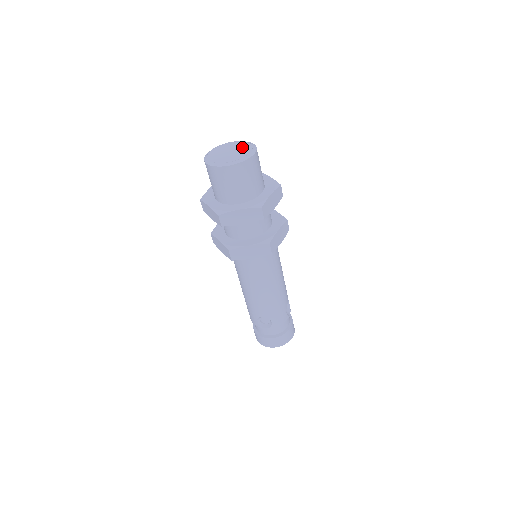
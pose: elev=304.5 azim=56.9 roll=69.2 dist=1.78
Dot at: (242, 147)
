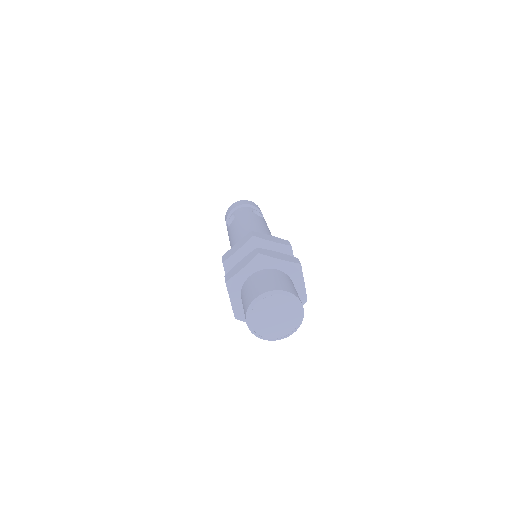
Dot at: (290, 316)
